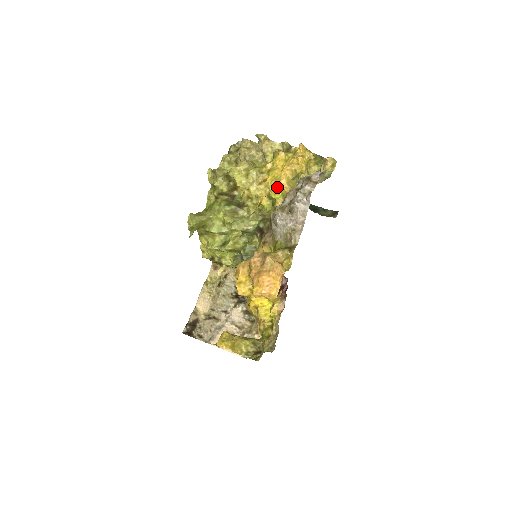
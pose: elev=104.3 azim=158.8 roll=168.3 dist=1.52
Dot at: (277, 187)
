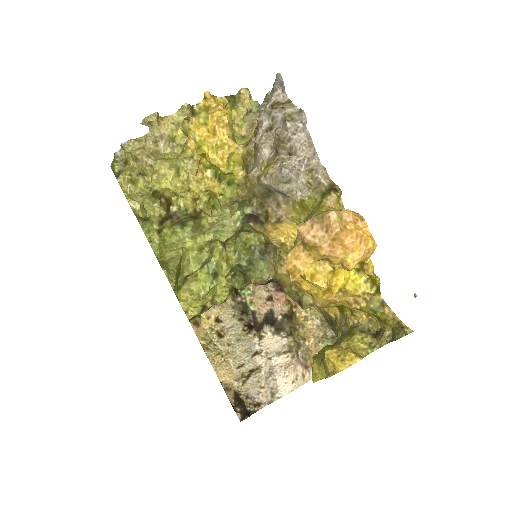
Dot at: (228, 155)
